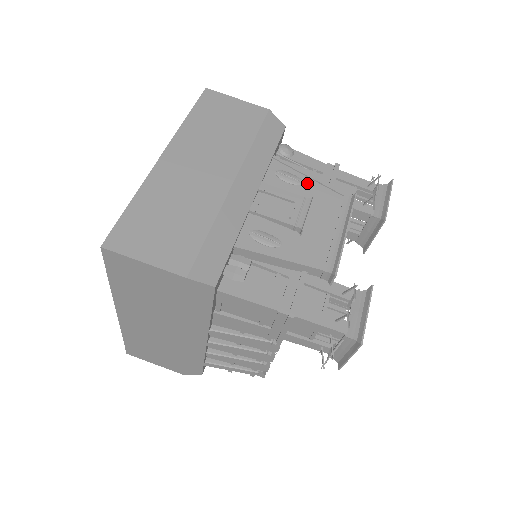
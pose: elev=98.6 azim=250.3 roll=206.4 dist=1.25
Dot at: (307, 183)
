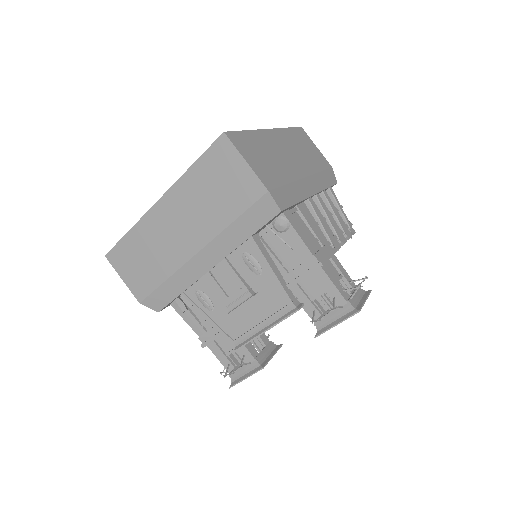
Dot at: (265, 275)
